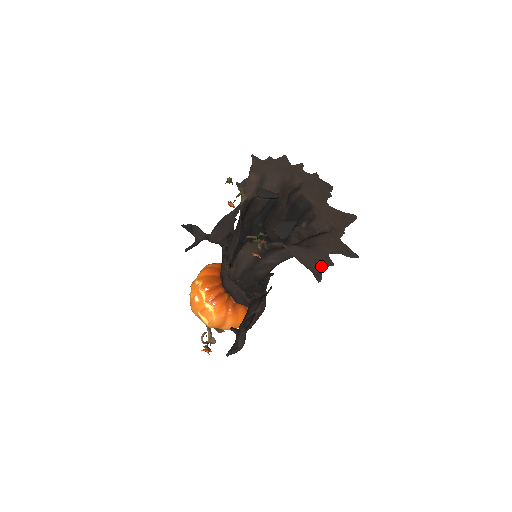
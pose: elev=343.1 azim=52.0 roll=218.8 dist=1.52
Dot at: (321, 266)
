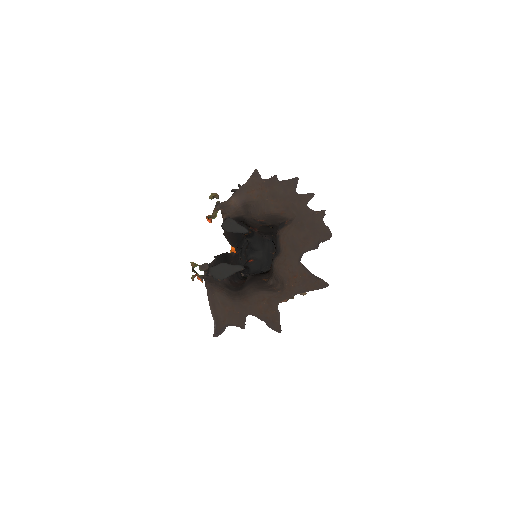
Dot at: (229, 323)
